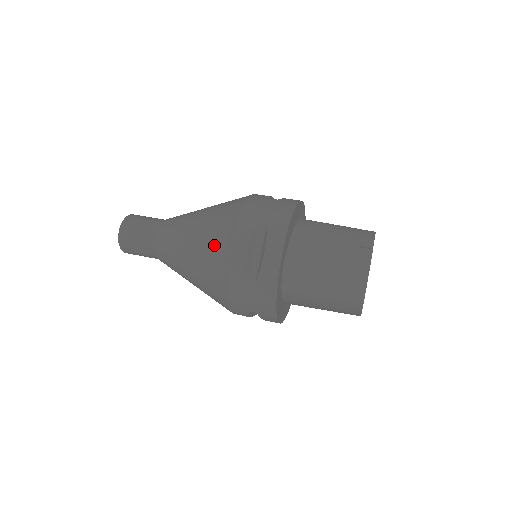
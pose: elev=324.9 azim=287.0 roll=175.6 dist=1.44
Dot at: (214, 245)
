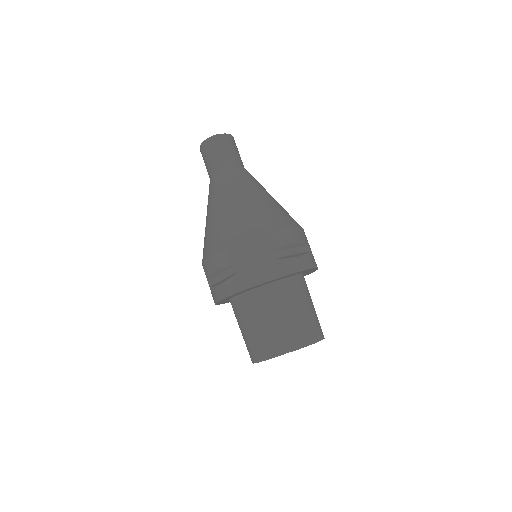
Dot at: (210, 241)
